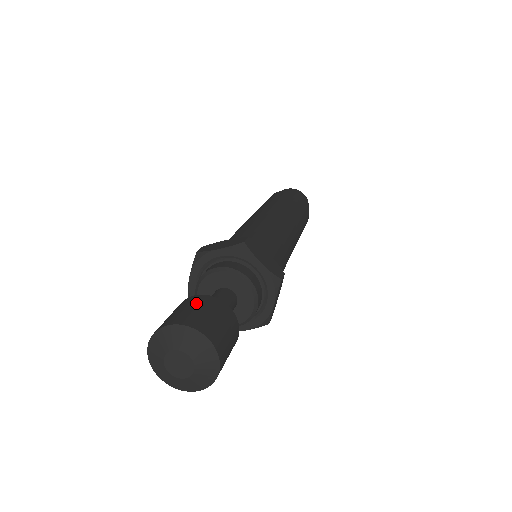
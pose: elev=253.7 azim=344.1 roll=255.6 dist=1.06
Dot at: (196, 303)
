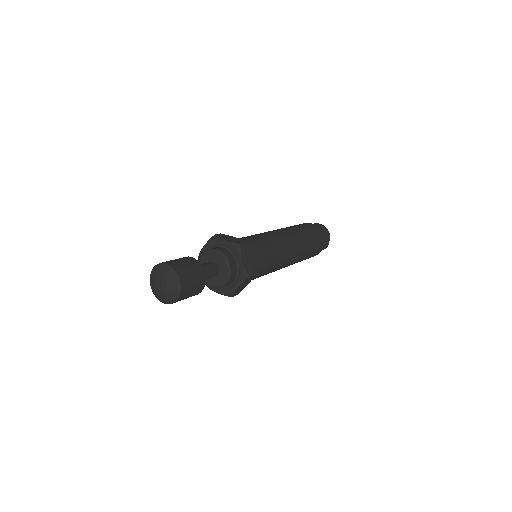
Dot at: (188, 261)
